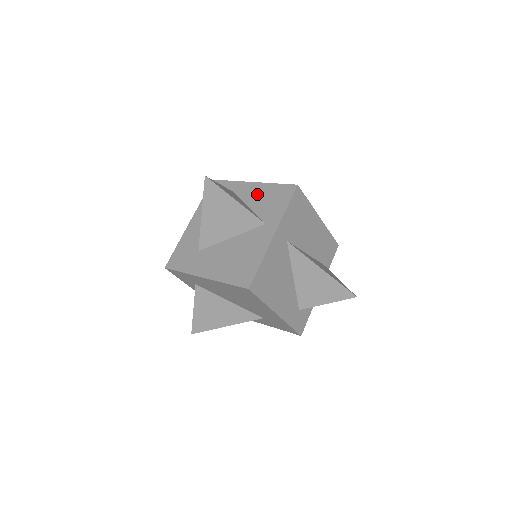
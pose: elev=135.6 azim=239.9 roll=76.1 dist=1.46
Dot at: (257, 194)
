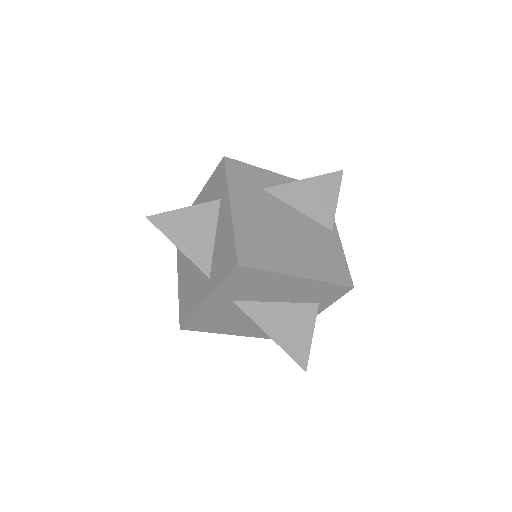
Dot at: (223, 230)
